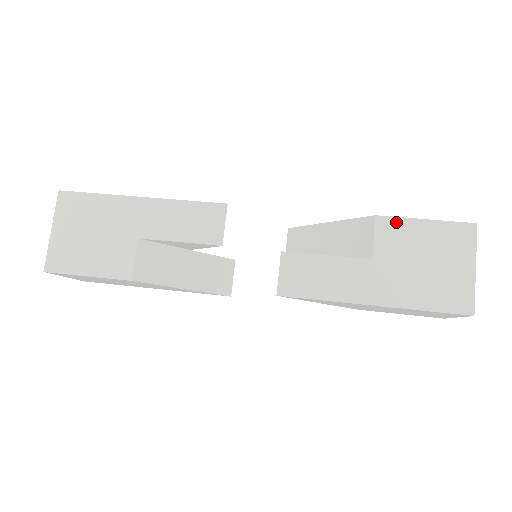
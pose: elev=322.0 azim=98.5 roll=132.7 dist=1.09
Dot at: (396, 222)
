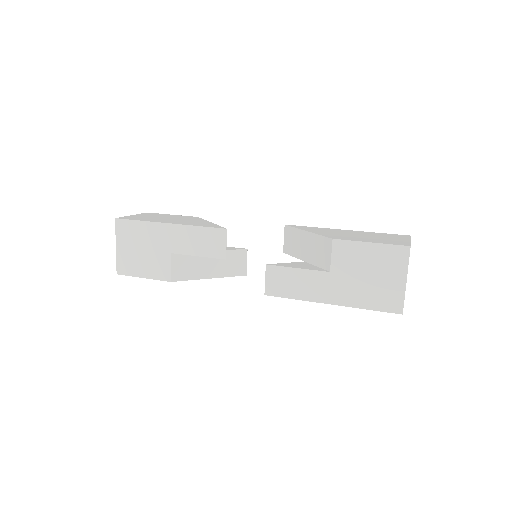
Dot at: (348, 244)
